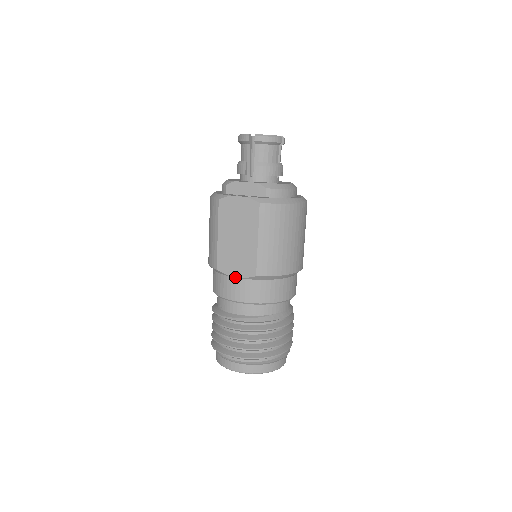
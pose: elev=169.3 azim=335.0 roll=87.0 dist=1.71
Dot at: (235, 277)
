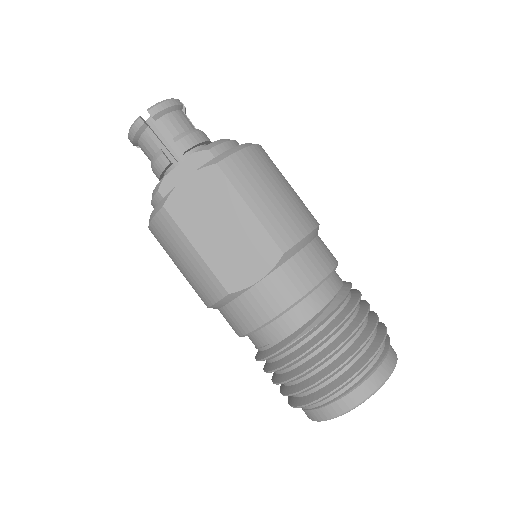
Dot at: (259, 281)
